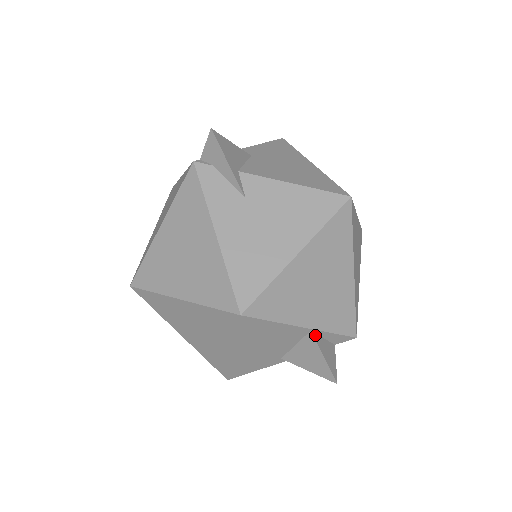
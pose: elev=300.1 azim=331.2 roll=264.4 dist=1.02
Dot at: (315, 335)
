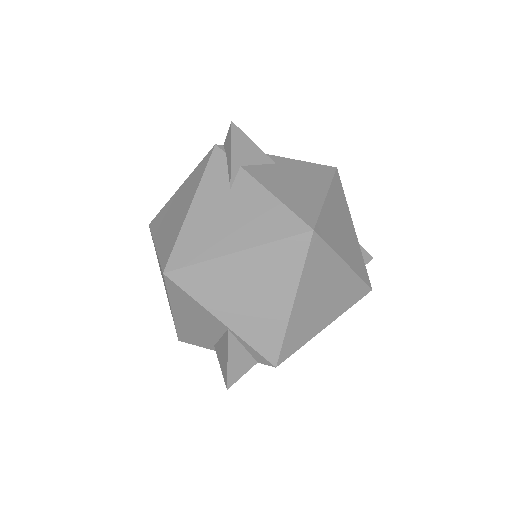
Dot at: (231, 336)
